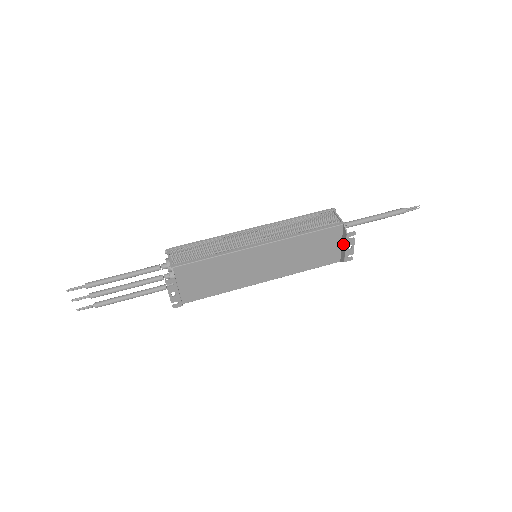
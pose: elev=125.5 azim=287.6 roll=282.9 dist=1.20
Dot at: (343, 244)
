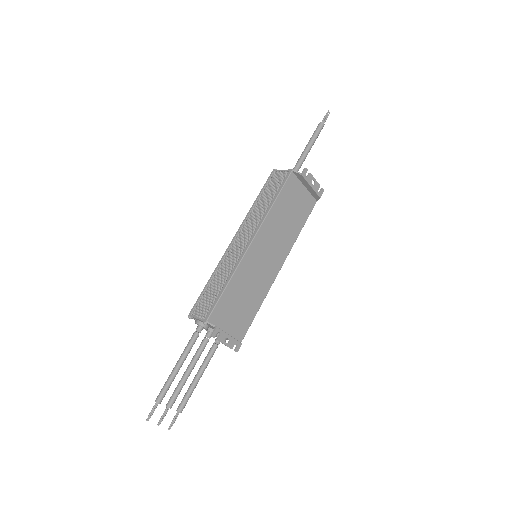
Dot at: (306, 186)
